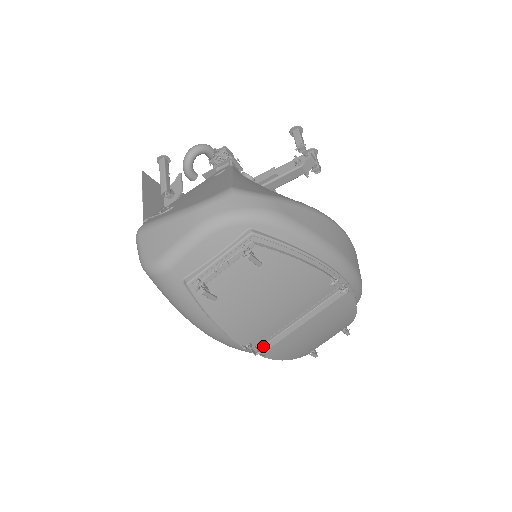
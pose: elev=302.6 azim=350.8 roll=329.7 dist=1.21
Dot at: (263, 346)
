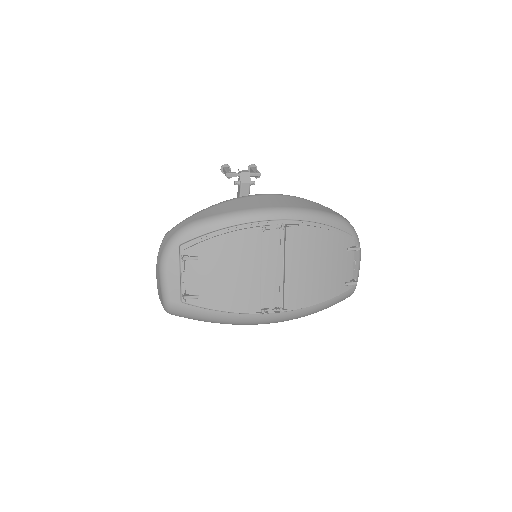
Dot at: (283, 304)
